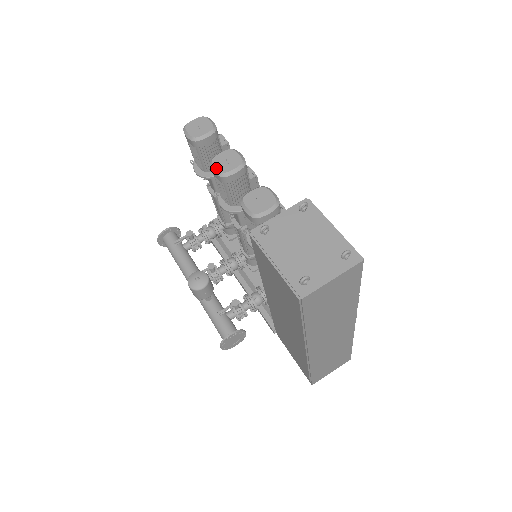
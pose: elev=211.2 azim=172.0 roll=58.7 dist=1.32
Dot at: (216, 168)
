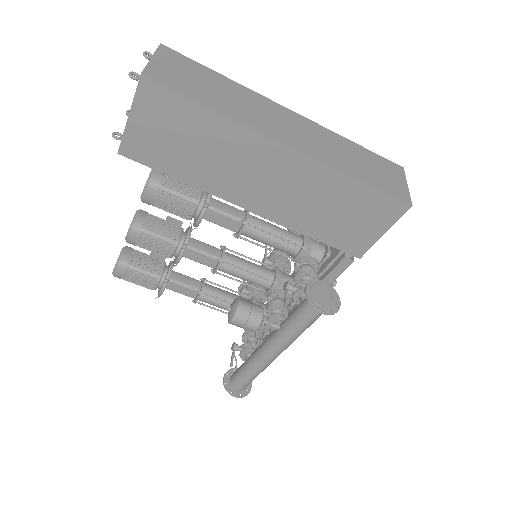
Dot at: (127, 233)
